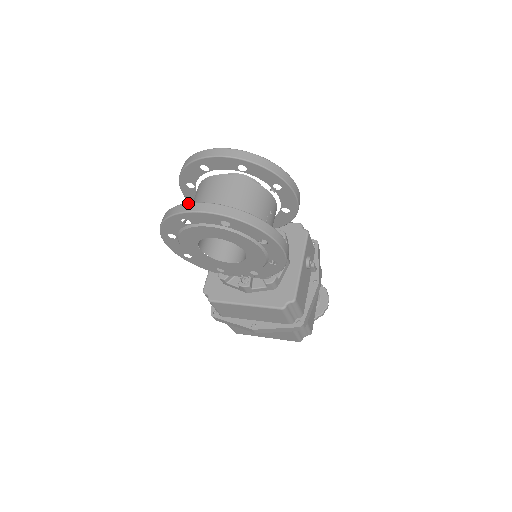
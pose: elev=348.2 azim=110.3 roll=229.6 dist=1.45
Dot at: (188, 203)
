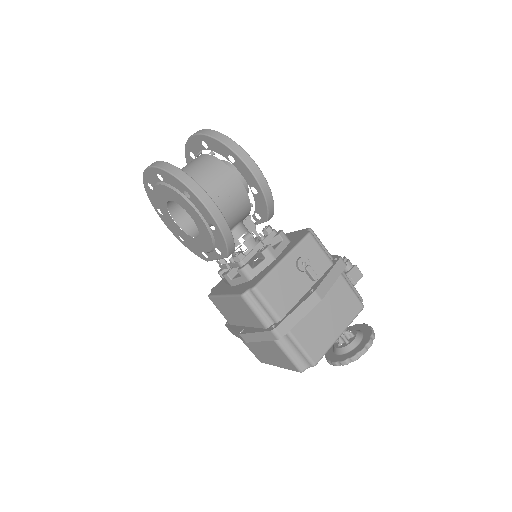
Dot at: occluded
